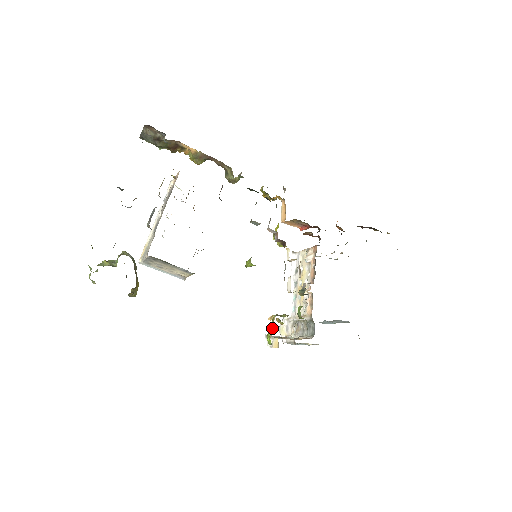
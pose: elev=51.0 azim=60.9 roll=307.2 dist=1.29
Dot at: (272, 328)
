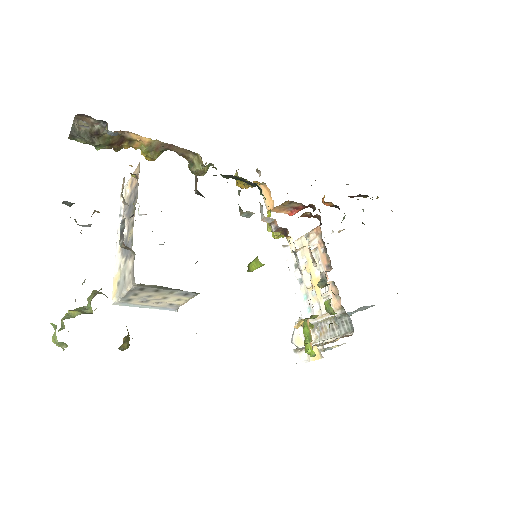
Dot at: (308, 335)
